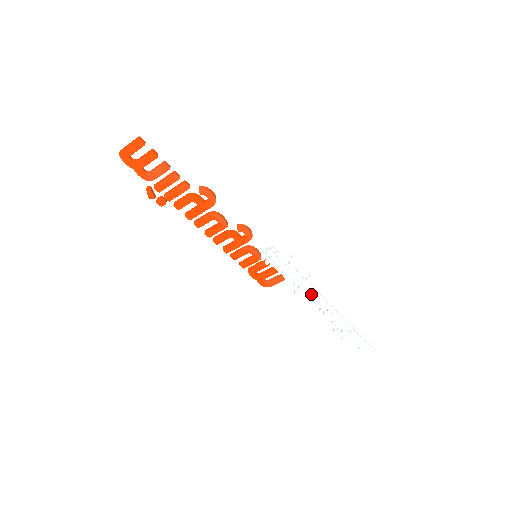
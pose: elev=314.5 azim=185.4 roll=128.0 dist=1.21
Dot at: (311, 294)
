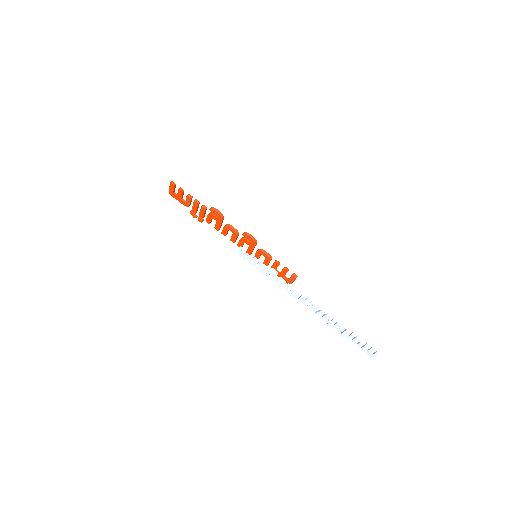
Dot at: (286, 287)
